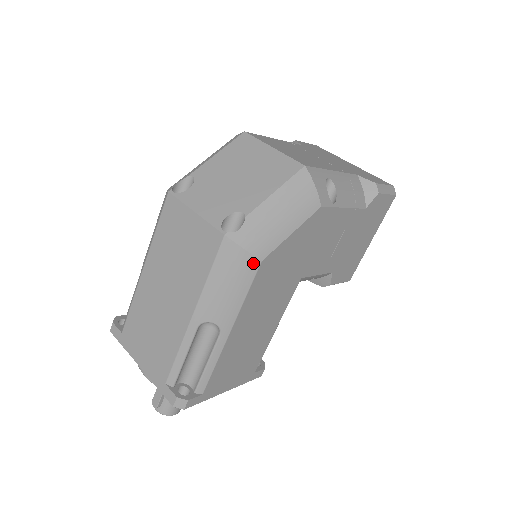
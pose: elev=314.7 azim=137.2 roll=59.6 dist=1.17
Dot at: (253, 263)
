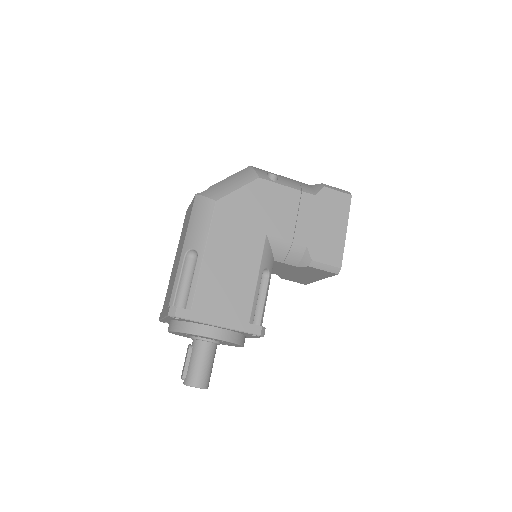
Dot at: (211, 203)
